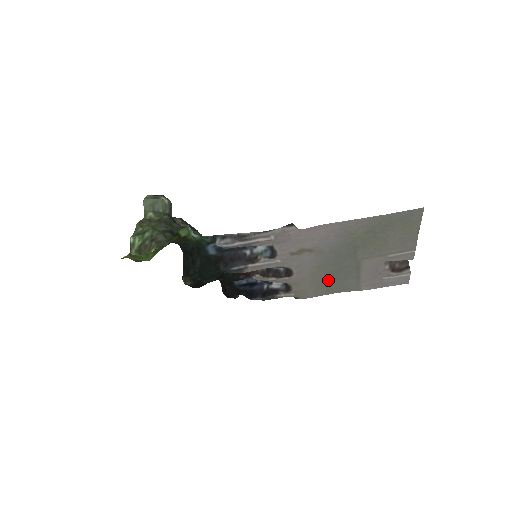
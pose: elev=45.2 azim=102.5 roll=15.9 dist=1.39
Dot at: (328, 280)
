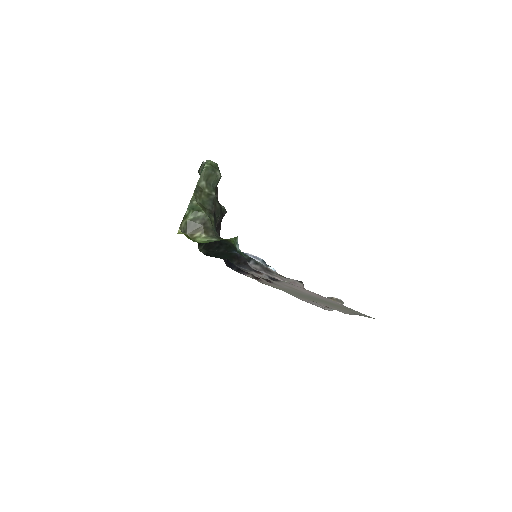
Dot at: (286, 290)
